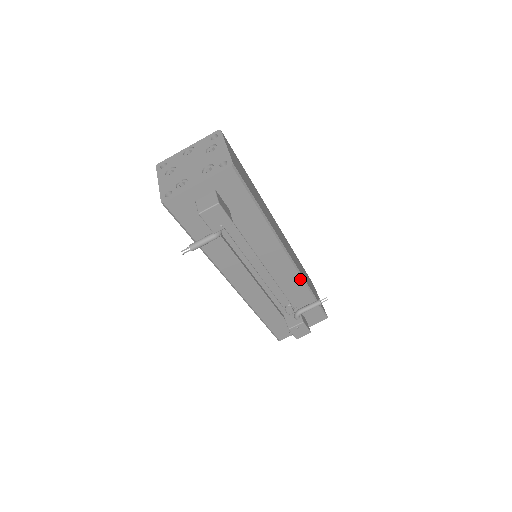
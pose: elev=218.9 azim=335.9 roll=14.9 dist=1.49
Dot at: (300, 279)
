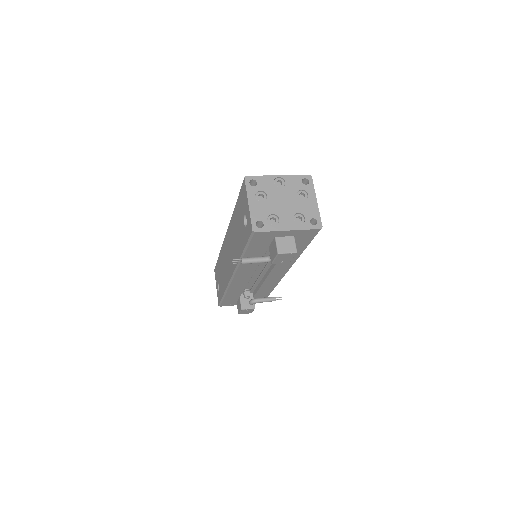
Dot at: (276, 284)
